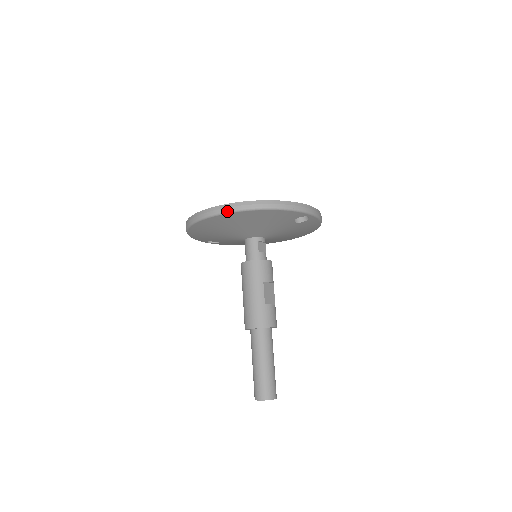
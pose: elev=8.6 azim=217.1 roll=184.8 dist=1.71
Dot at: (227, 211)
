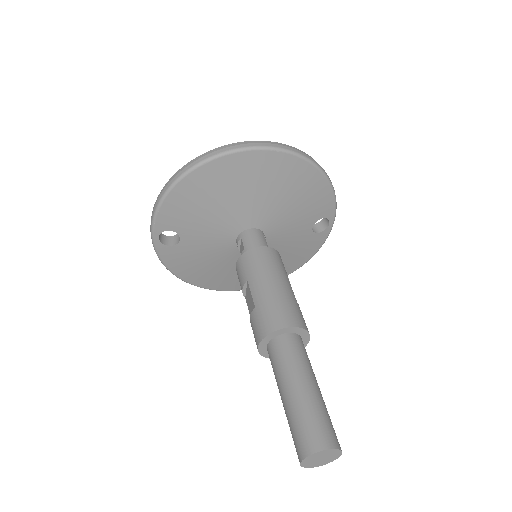
Dot at: (286, 149)
